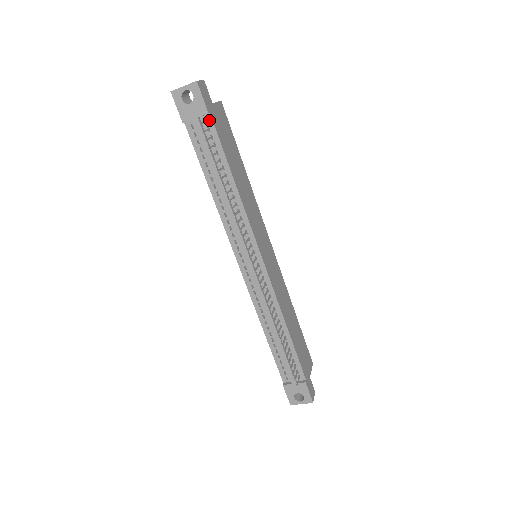
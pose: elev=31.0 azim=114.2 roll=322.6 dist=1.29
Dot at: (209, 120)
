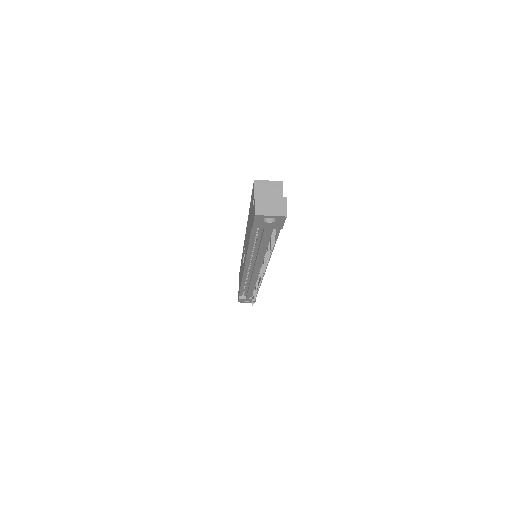
Dot at: occluded
